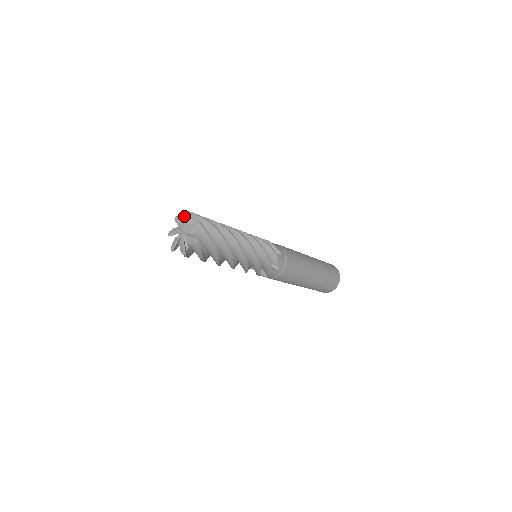
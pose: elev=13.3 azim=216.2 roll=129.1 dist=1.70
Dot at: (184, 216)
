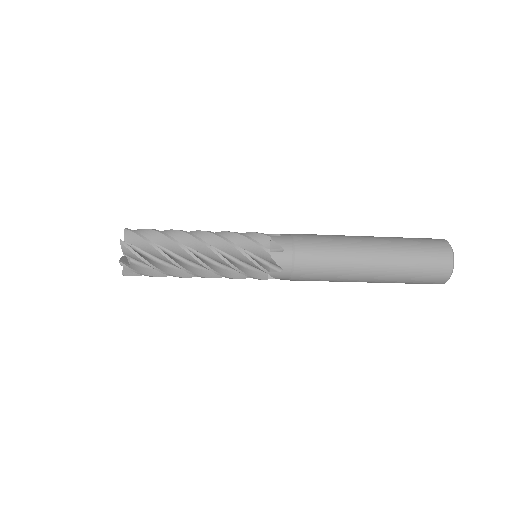
Dot at: occluded
